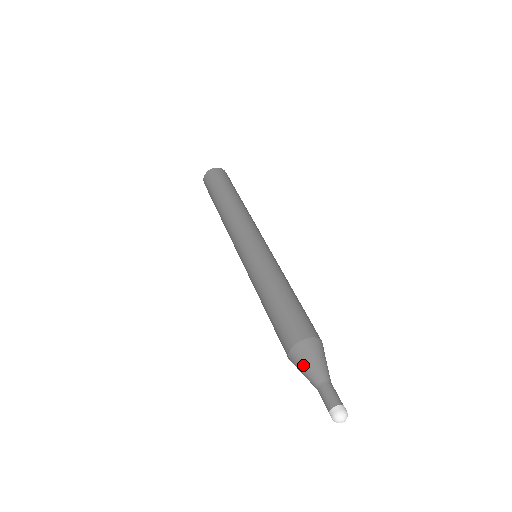
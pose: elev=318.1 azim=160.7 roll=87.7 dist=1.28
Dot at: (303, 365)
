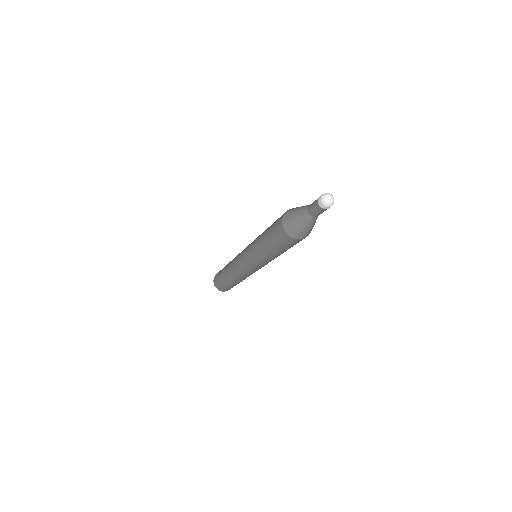
Dot at: (294, 212)
